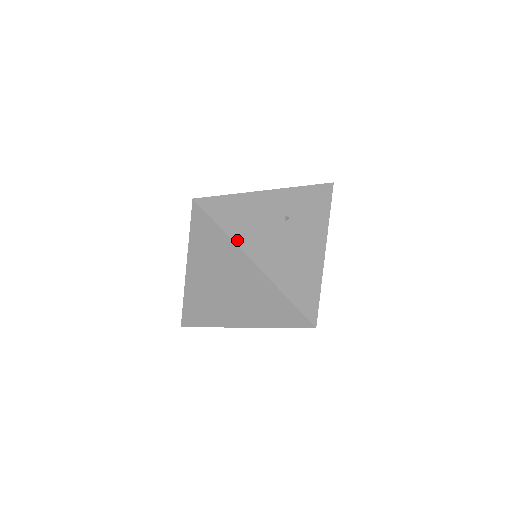
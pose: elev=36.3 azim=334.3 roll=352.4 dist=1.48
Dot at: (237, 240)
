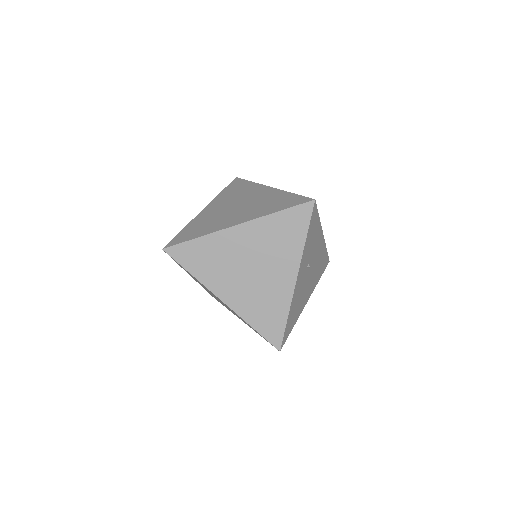
Dot at: (299, 315)
